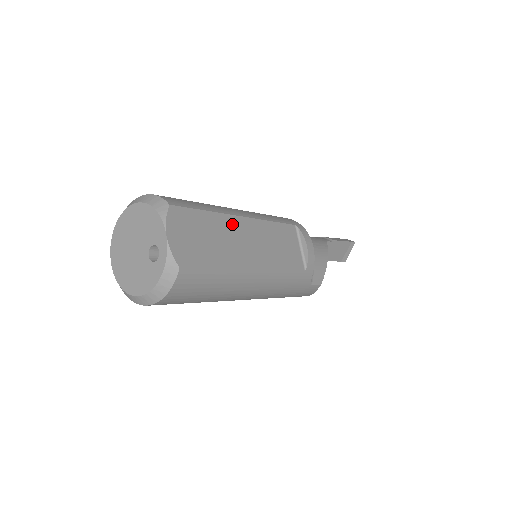
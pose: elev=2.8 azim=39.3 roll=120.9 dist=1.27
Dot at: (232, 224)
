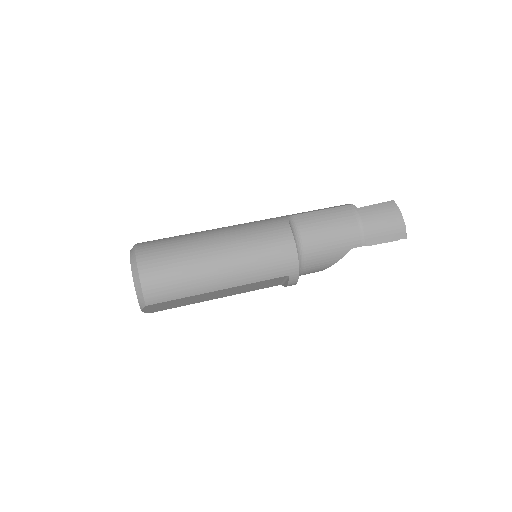
Dot at: (205, 295)
